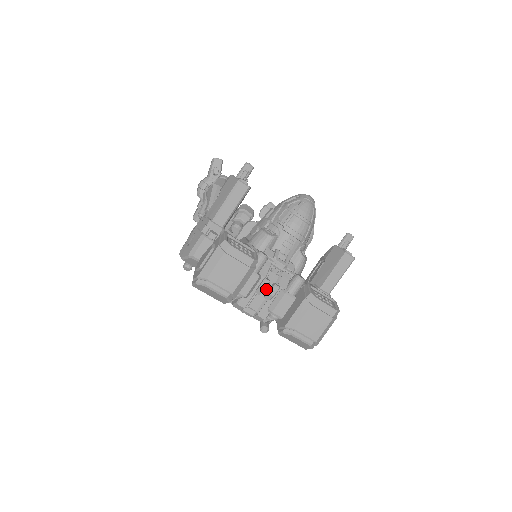
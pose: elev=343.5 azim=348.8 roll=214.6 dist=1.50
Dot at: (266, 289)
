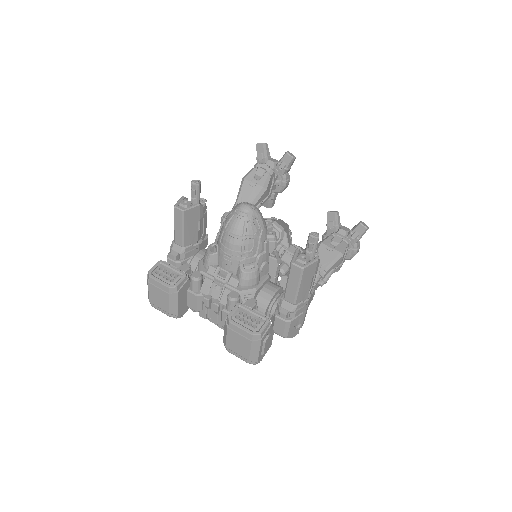
Dot at: occluded
